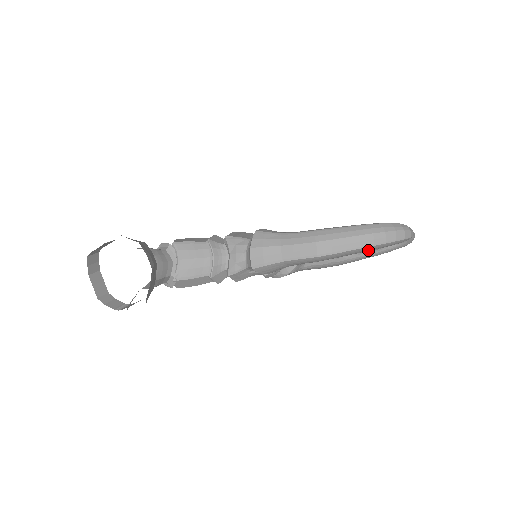
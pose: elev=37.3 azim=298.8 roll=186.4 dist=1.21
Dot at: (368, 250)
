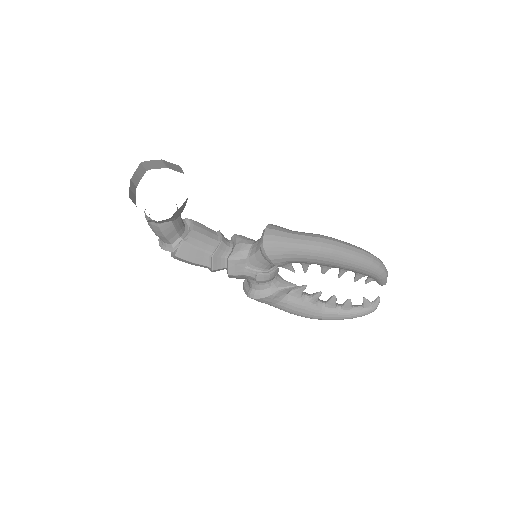
Dot at: (357, 265)
